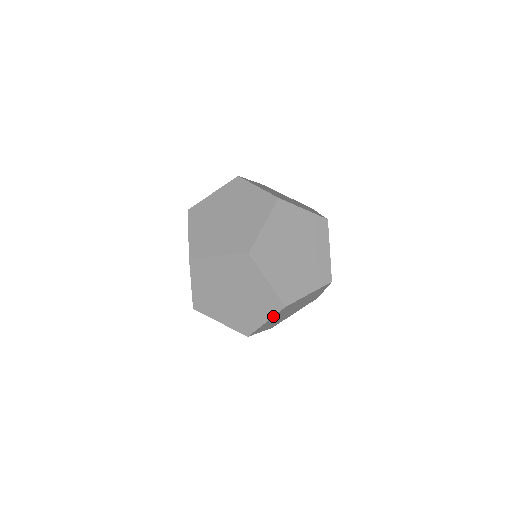
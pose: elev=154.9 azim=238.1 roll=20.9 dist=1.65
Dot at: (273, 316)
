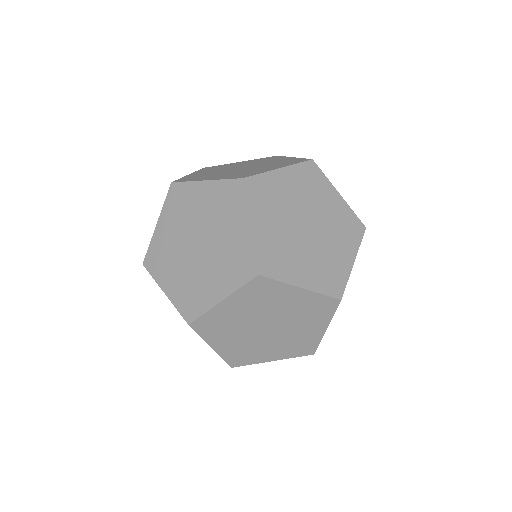
Dot at: (358, 248)
